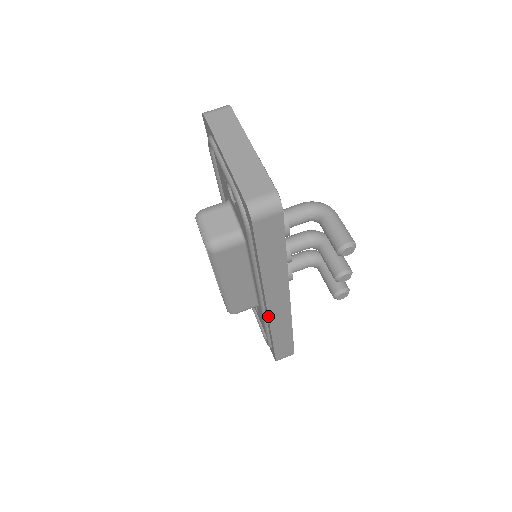
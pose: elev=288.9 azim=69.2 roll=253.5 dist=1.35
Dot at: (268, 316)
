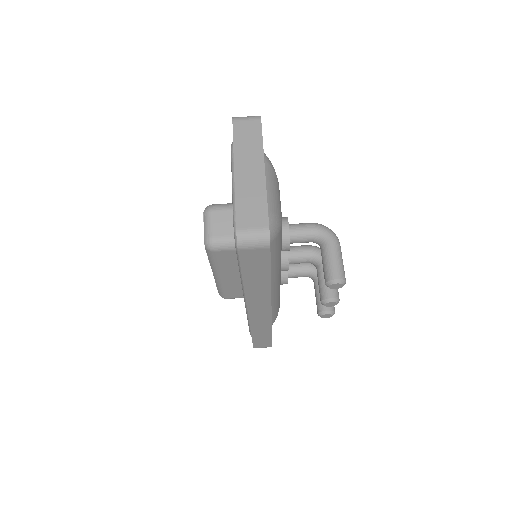
Dot at: (248, 316)
